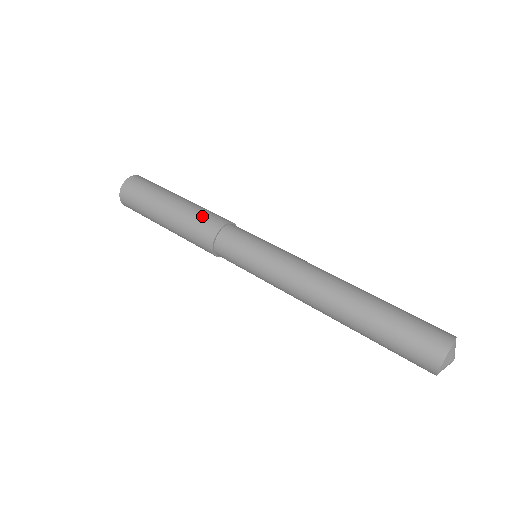
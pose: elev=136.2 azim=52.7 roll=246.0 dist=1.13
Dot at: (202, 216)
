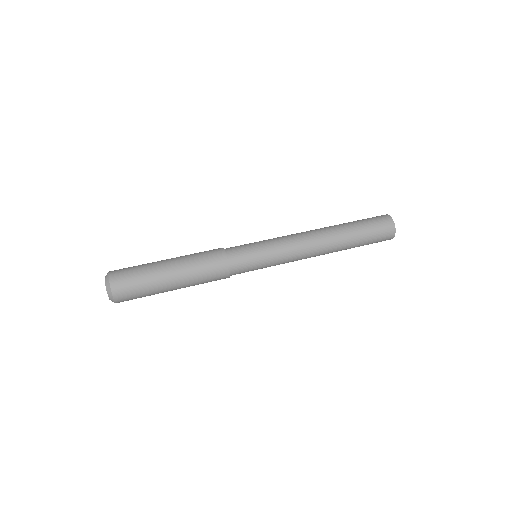
Dot at: (202, 252)
